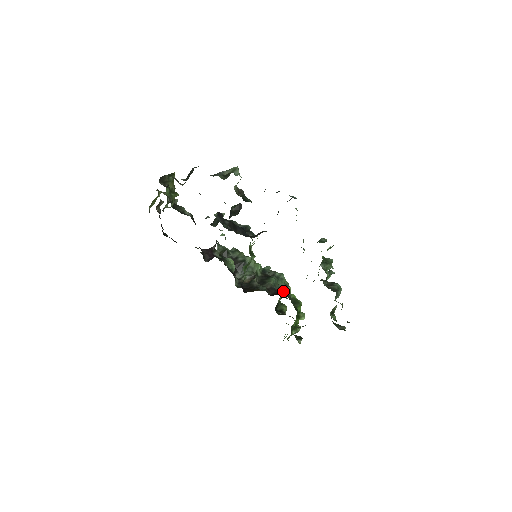
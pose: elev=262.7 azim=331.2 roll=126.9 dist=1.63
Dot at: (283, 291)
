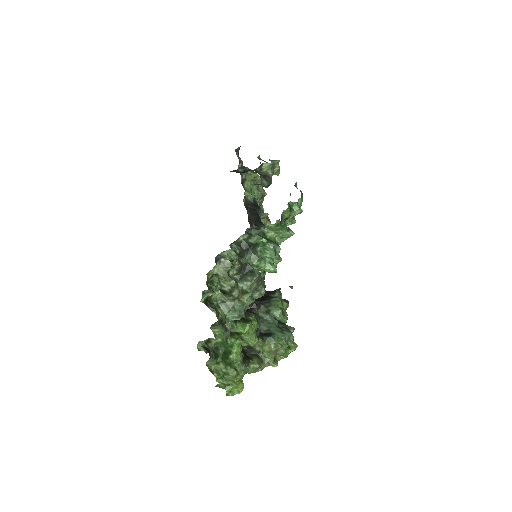
Dot at: (253, 313)
